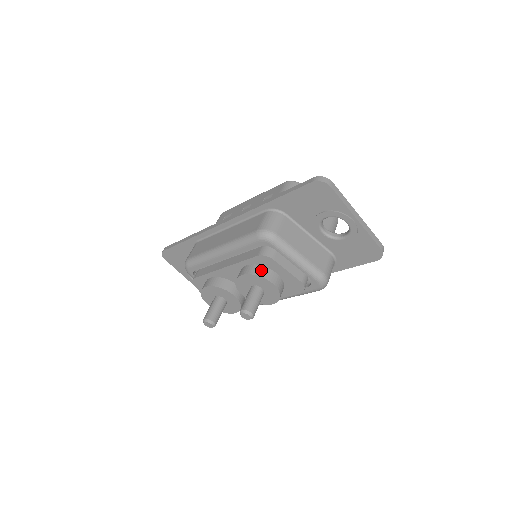
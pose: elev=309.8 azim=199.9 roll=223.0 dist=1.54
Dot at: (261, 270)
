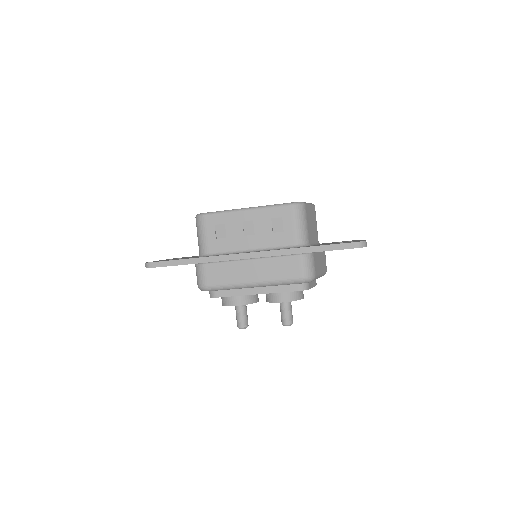
Dot at: (297, 295)
